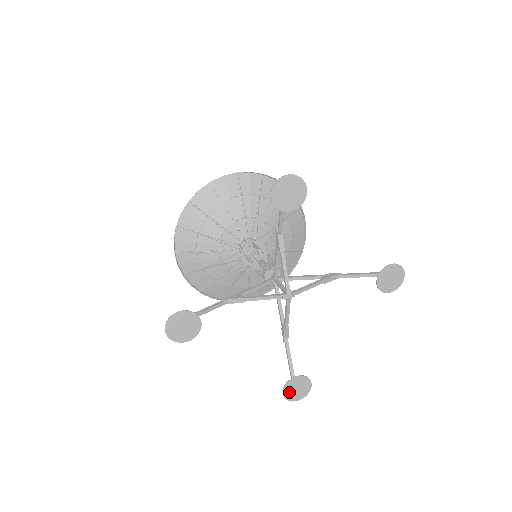
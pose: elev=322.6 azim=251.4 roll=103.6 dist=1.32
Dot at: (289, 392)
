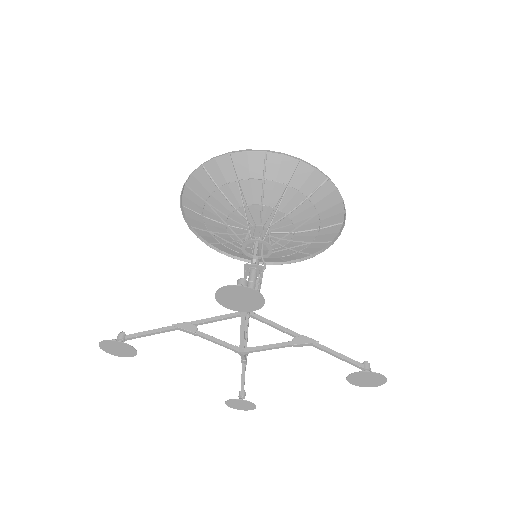
Dot at: (232, 404)
